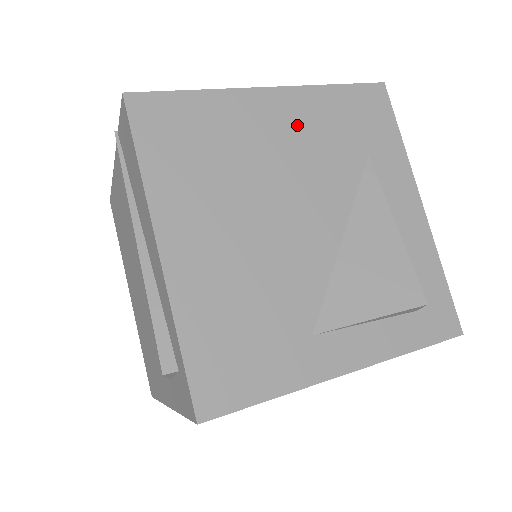
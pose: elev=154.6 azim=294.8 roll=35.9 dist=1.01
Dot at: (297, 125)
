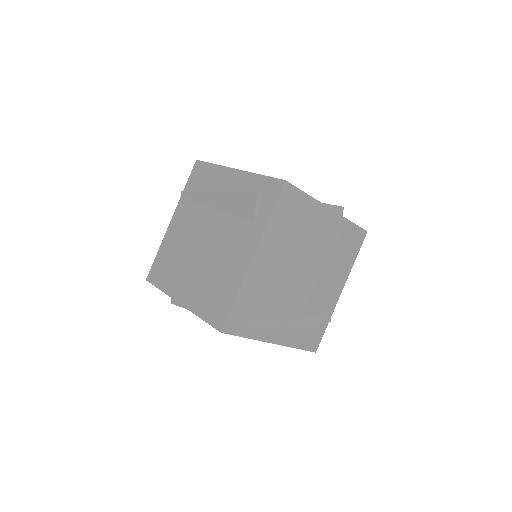
Dot at: occluded
